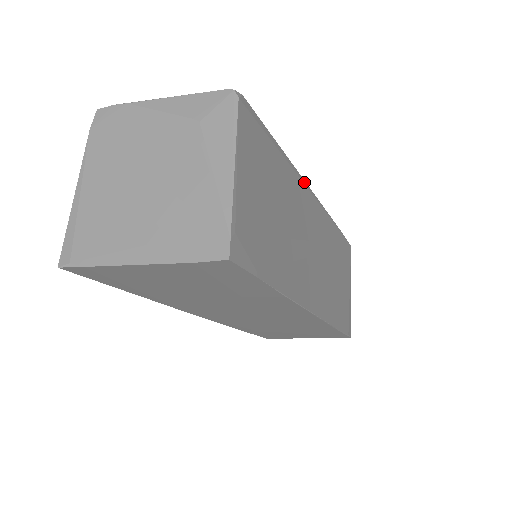
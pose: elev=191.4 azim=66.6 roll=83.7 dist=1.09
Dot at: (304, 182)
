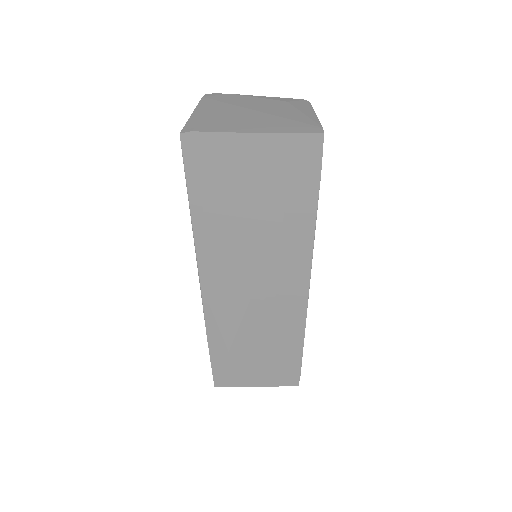
Dot at: occluded
